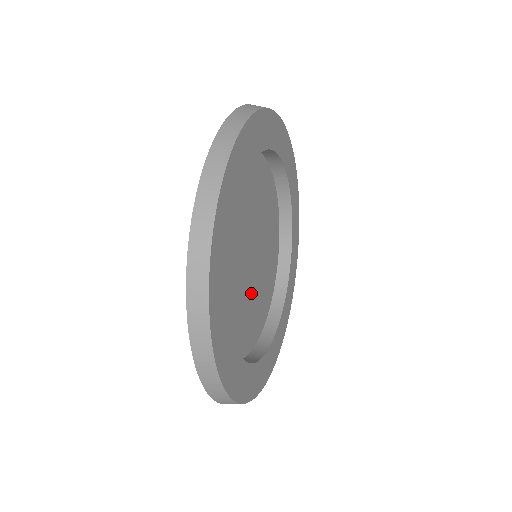
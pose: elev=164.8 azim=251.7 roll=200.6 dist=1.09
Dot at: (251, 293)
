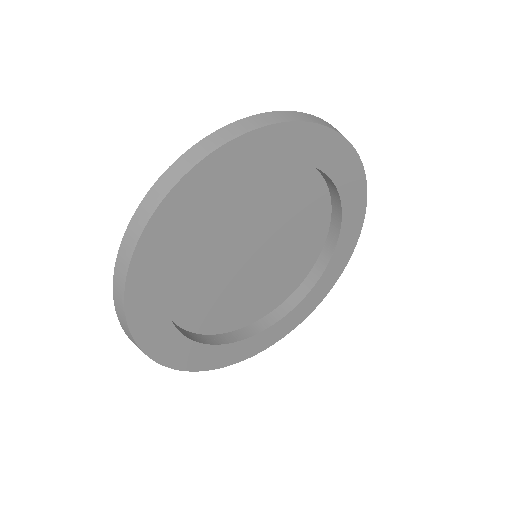
Dot at: (261, 278)
